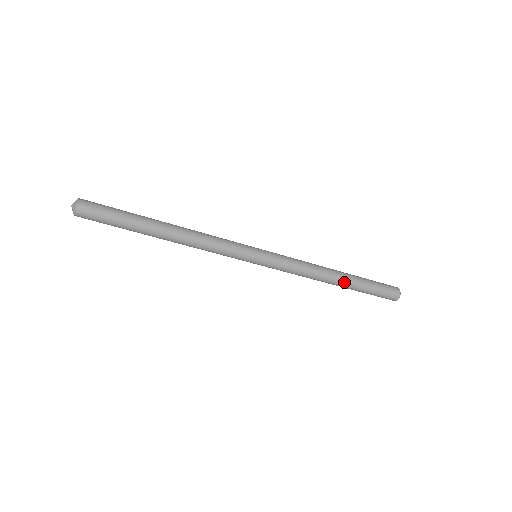
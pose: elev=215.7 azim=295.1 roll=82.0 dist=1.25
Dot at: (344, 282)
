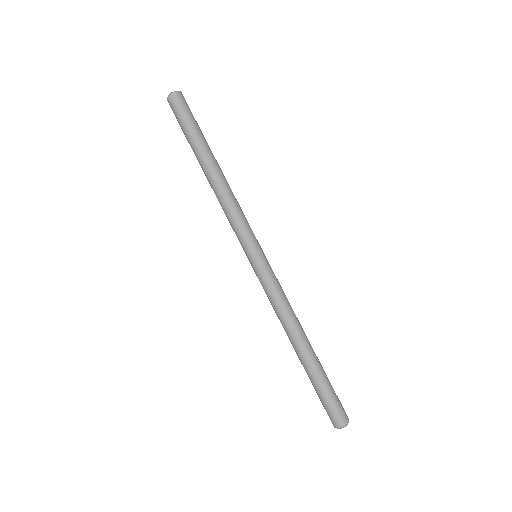
Dot at: (312, 349)
